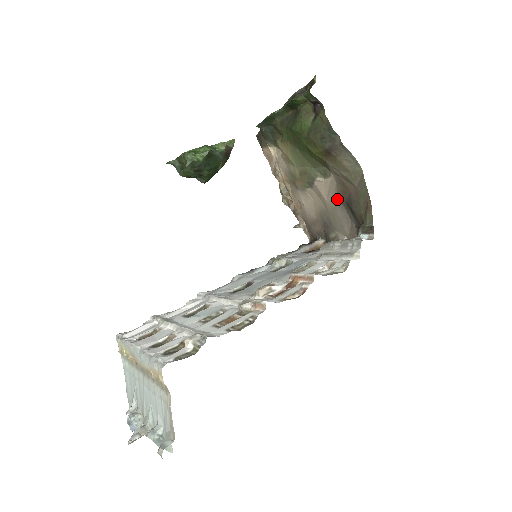
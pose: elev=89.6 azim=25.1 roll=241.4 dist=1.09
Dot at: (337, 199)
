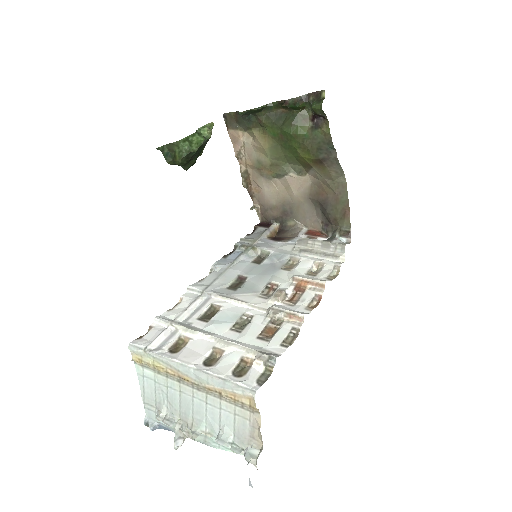
Dot at: (308, 196)
